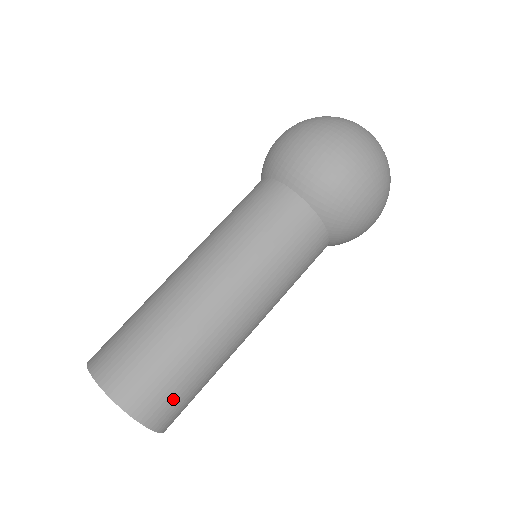
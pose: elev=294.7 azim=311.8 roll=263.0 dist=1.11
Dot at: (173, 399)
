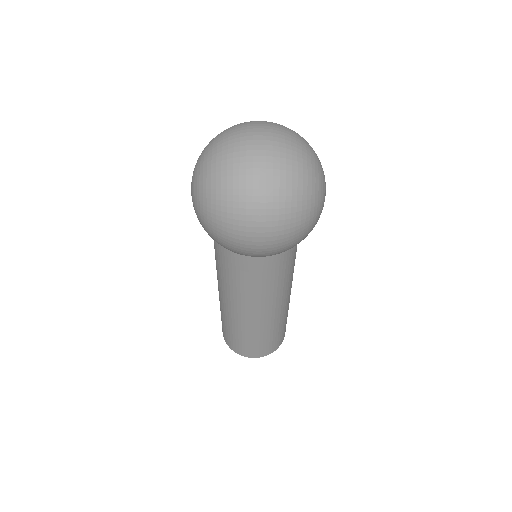
Dot at: (282, 334)
